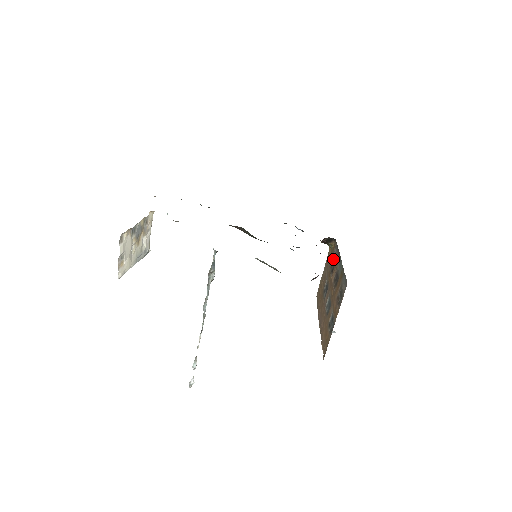
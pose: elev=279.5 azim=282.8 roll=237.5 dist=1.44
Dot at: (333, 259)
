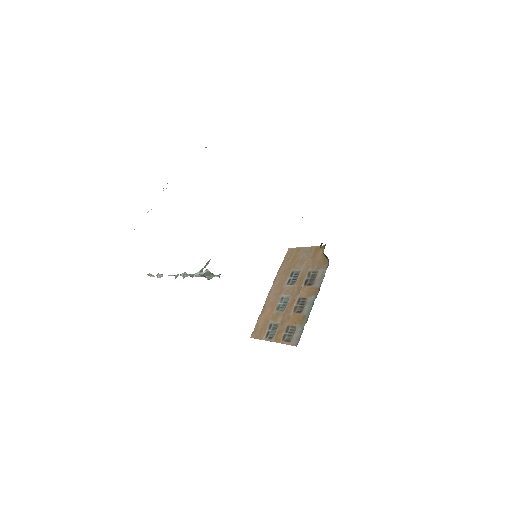
Dot at: (315, 272)
